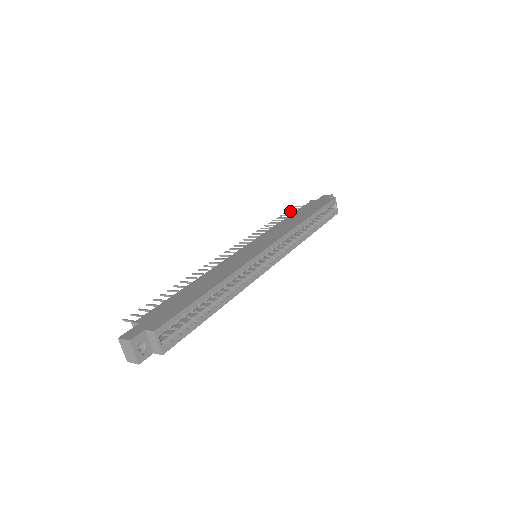
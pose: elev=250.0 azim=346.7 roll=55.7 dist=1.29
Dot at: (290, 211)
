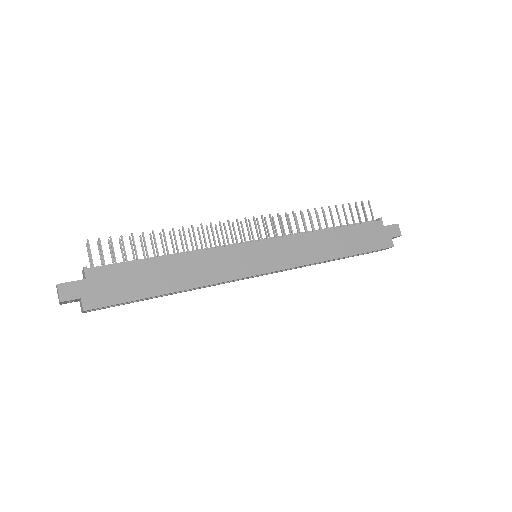
Dot at: (357, 207)
